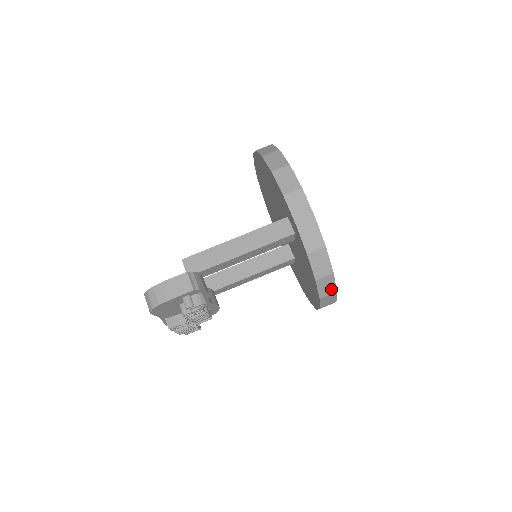
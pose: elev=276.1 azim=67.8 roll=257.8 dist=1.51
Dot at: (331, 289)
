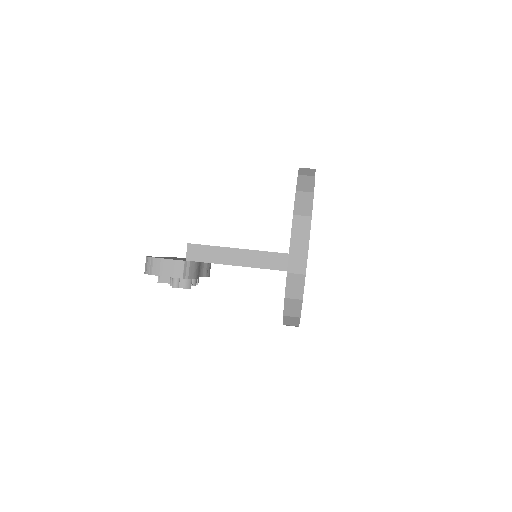
Dot at: (295, 323)
